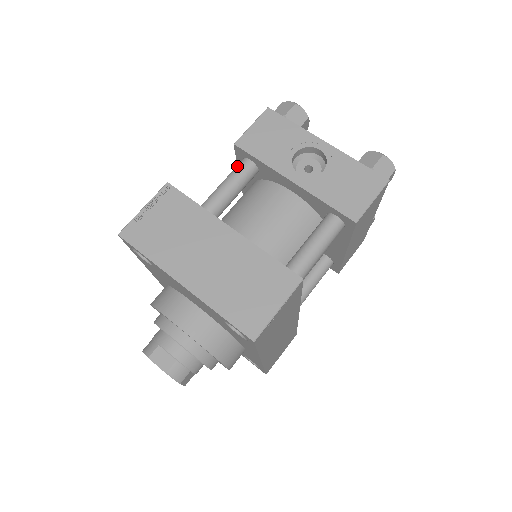
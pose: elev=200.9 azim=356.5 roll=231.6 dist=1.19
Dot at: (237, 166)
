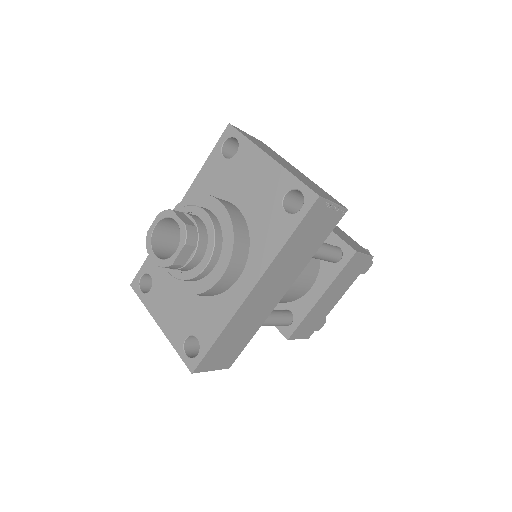
Dot at: occluded
